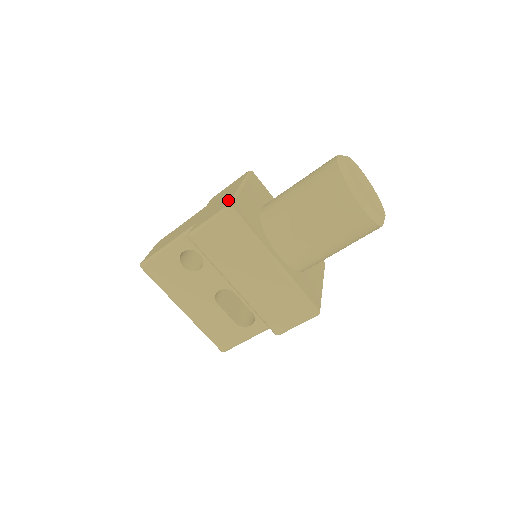
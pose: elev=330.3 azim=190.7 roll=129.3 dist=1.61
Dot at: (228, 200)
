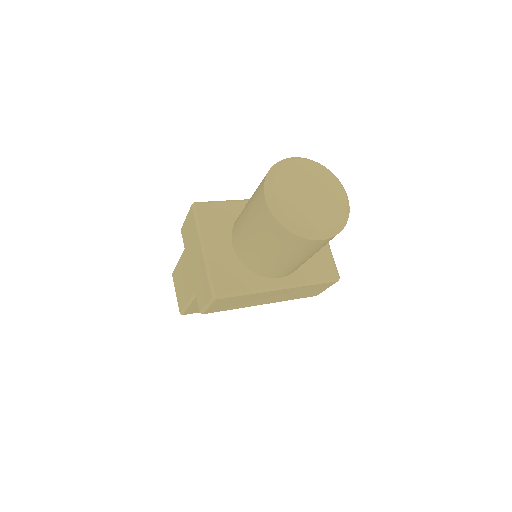
Dot at: (206, 281)
